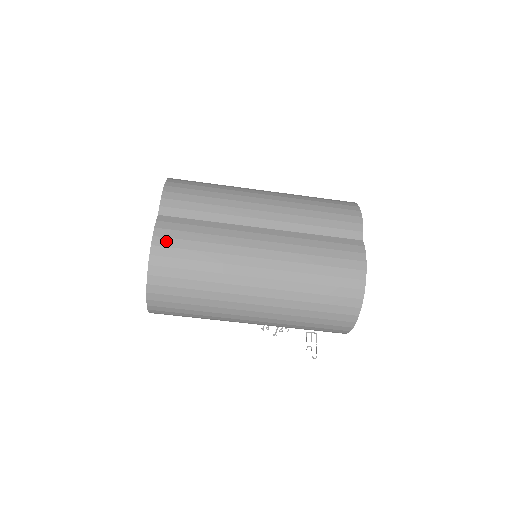
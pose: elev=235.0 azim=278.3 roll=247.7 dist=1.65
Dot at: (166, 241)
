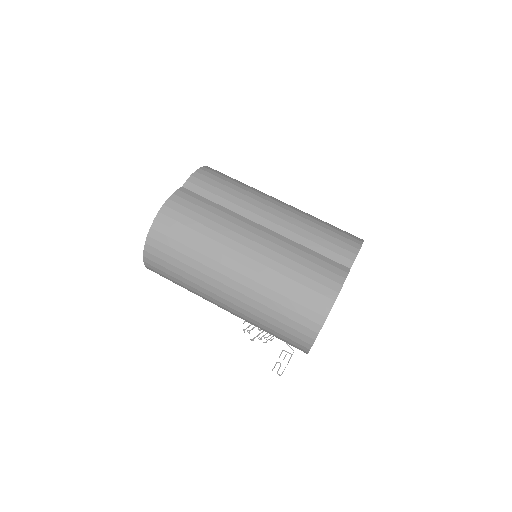
Dot at: (176, 206)
